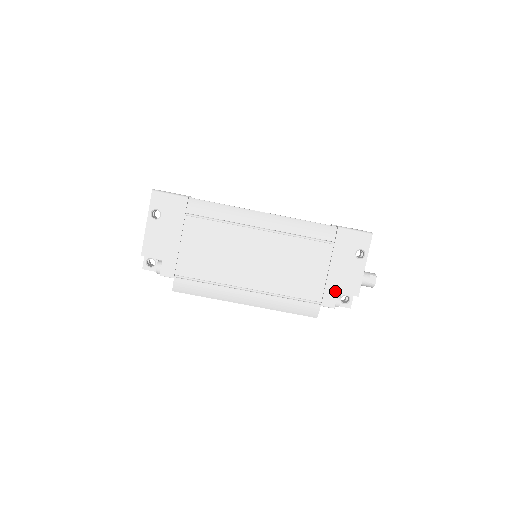
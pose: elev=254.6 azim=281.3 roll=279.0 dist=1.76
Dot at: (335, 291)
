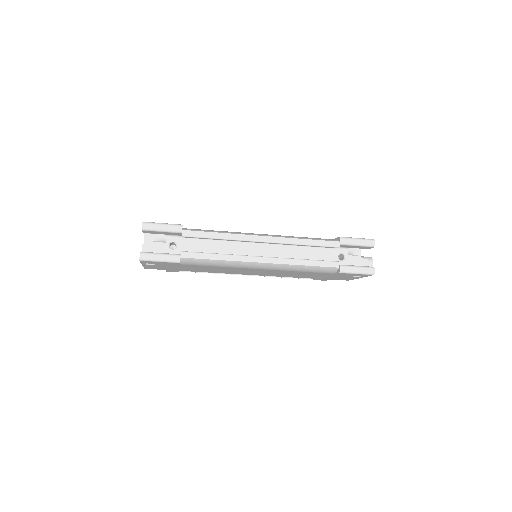
Dot at: (328, 279)
